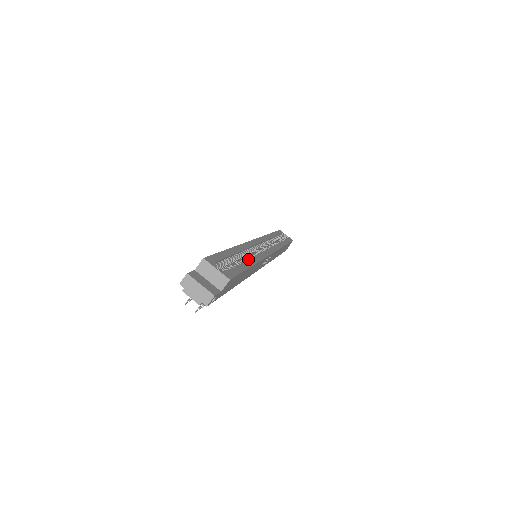
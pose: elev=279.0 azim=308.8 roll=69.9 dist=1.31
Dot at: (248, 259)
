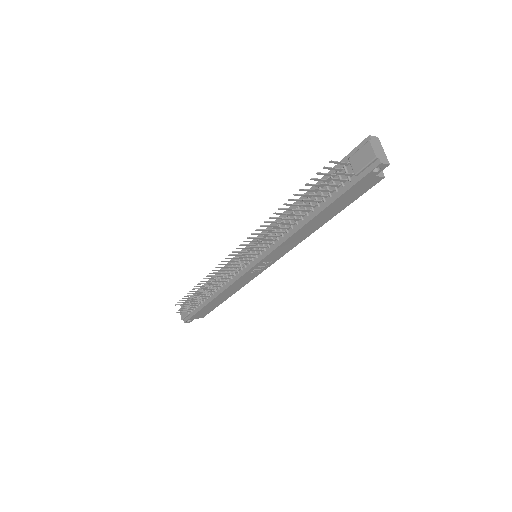
Dot at: occluded
